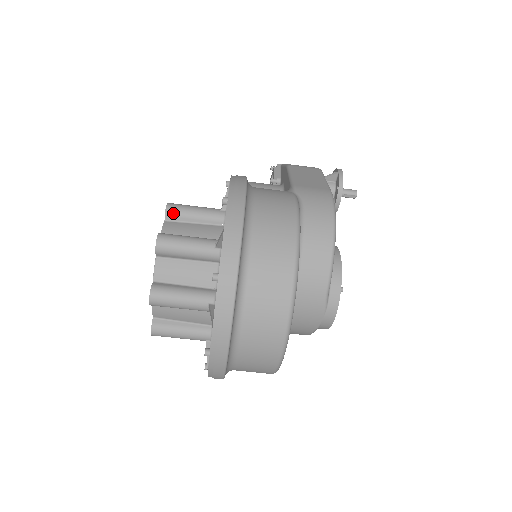
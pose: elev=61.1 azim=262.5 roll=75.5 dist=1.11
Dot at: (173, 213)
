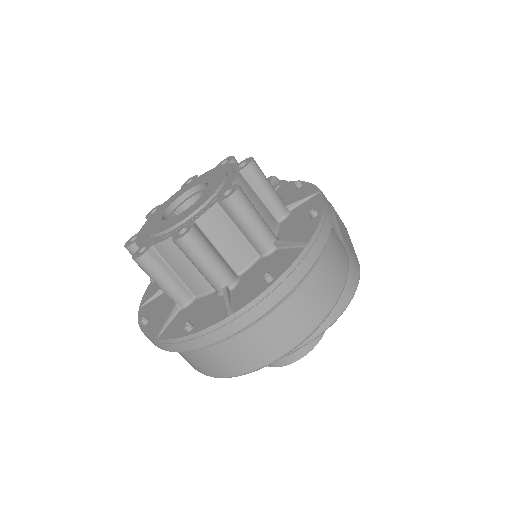
Dot at: (252, 172)
